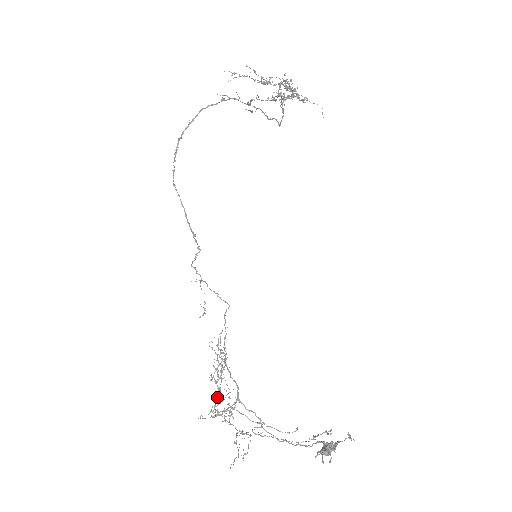
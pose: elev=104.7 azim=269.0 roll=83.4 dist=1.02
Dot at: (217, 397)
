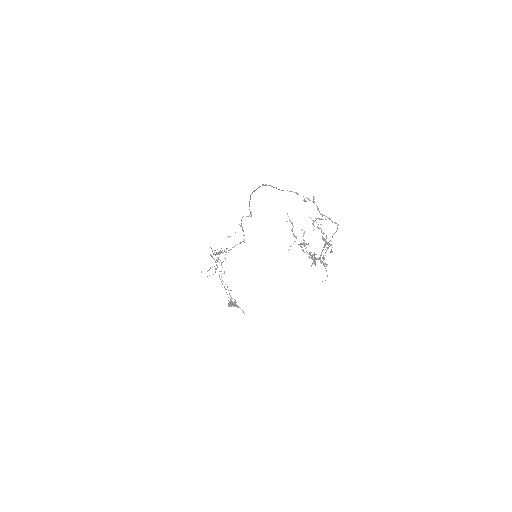
Dot at: (215, 255)
